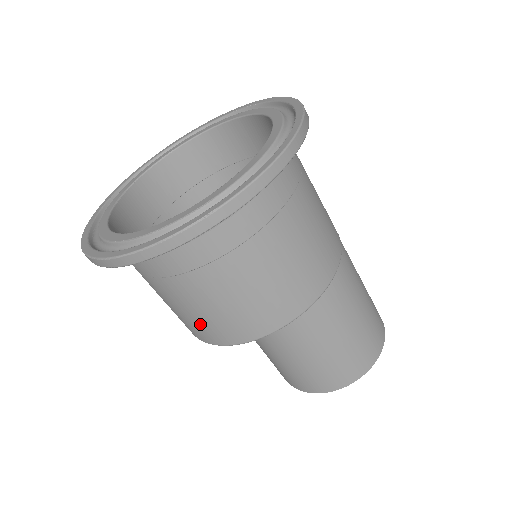
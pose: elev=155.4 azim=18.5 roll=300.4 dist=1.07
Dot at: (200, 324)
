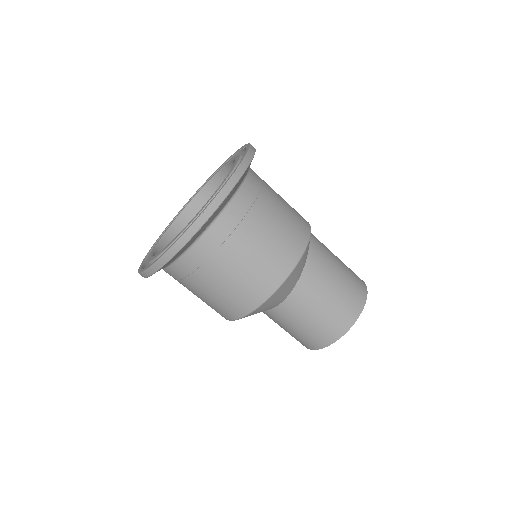
Dot at: (258, 275)
